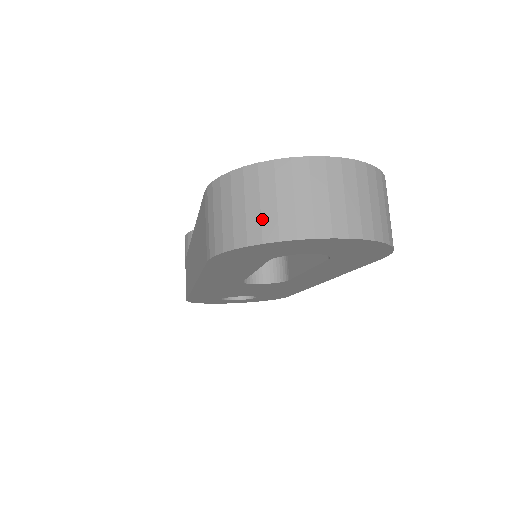
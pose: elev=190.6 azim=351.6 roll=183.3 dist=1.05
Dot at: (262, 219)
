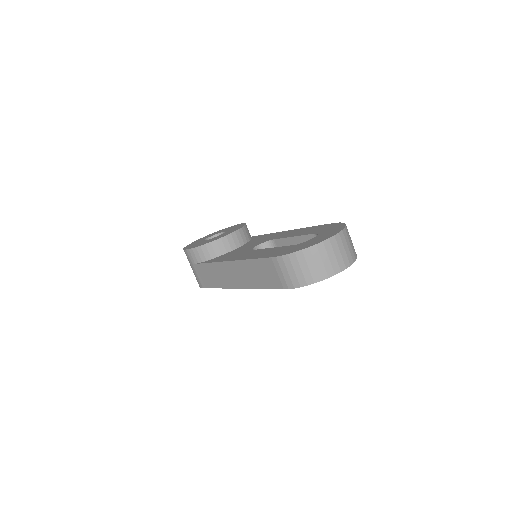
Dot at: (318, 271)
